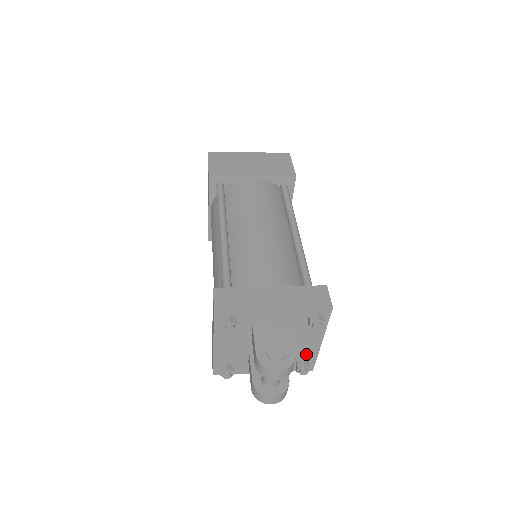
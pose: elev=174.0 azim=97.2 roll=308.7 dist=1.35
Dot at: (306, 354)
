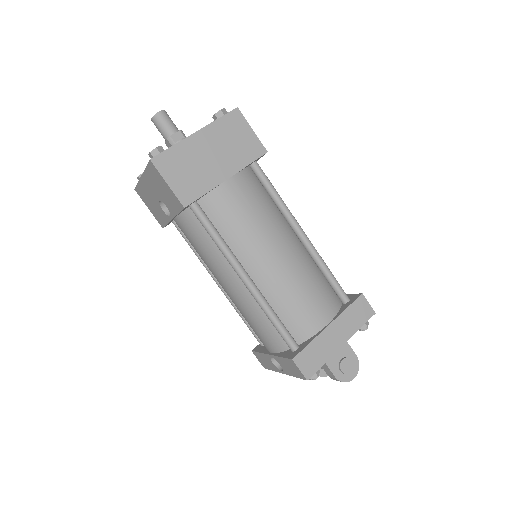
Dot at: occluded
